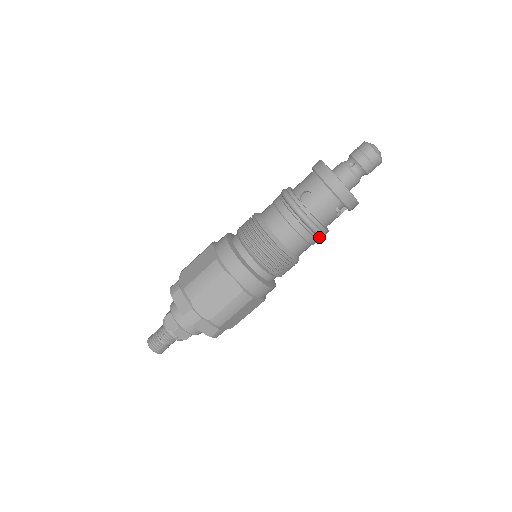
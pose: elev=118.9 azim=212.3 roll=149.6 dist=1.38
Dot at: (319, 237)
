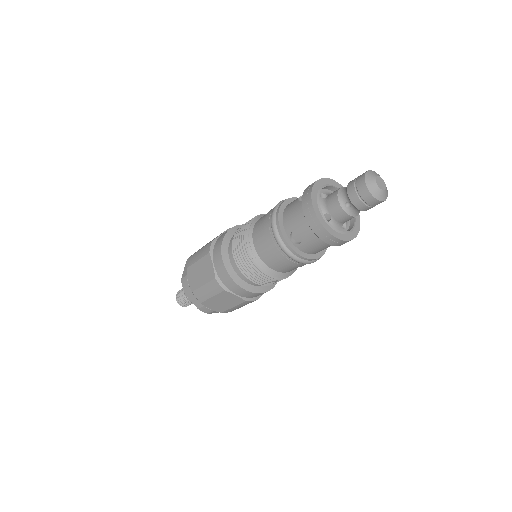
Dot at: occluded
